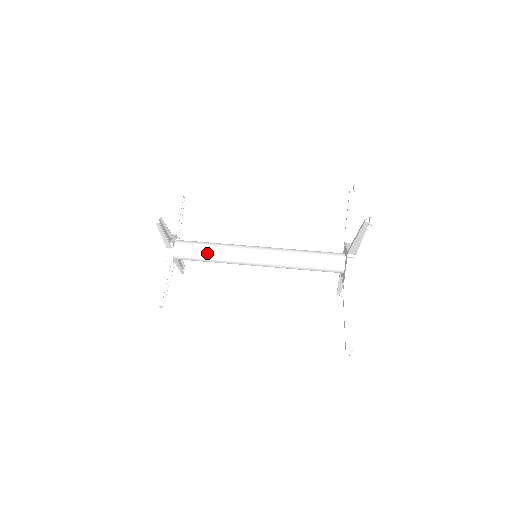
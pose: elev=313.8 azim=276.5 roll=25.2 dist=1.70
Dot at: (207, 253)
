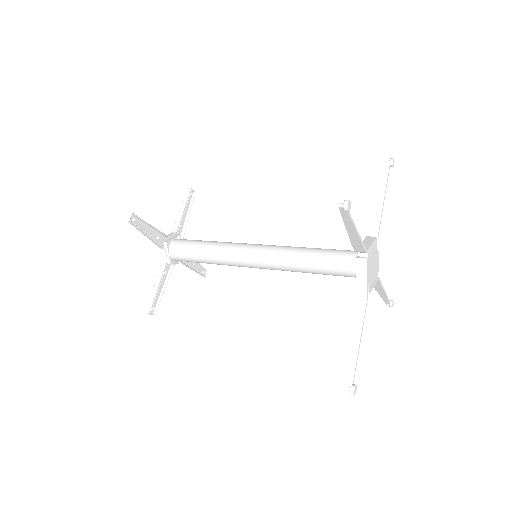
Dot at: (201, 253)
